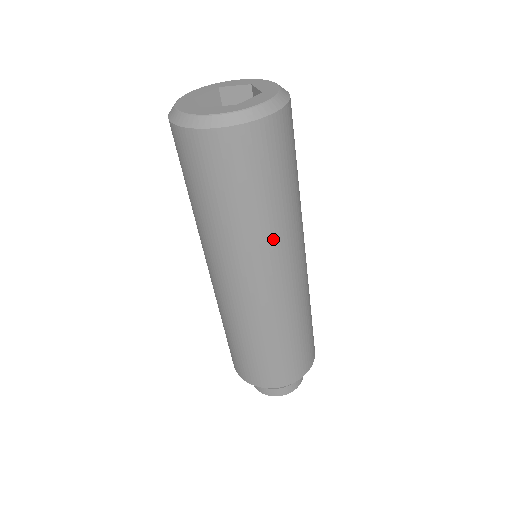
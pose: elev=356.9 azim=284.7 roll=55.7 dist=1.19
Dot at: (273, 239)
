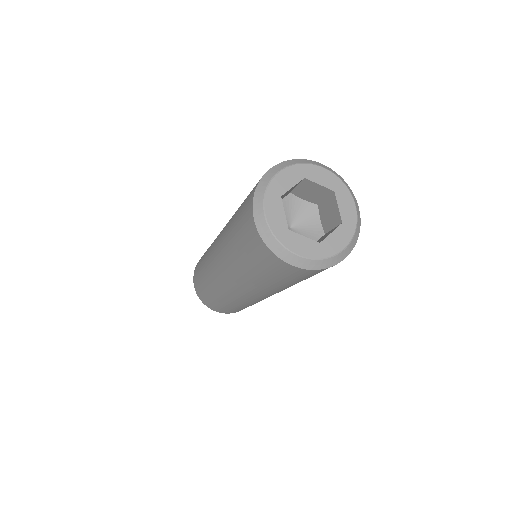
Dot at: occluded
